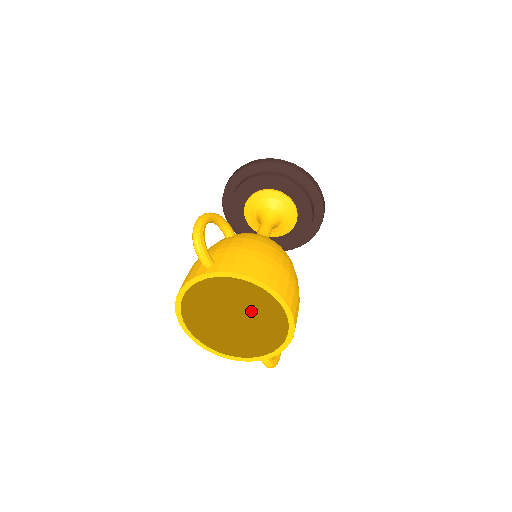
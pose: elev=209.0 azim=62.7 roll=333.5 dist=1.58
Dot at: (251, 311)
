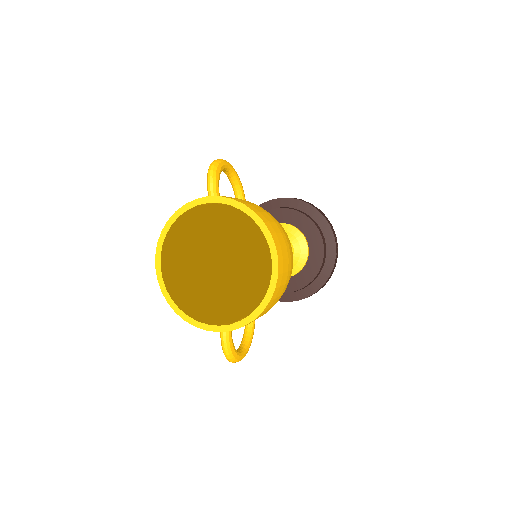
Dot at: (230, 303)
